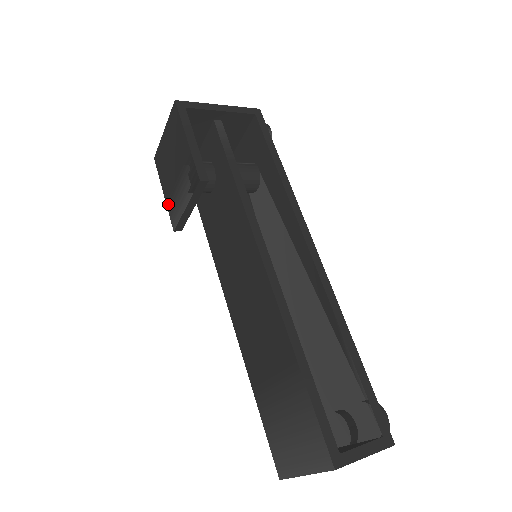
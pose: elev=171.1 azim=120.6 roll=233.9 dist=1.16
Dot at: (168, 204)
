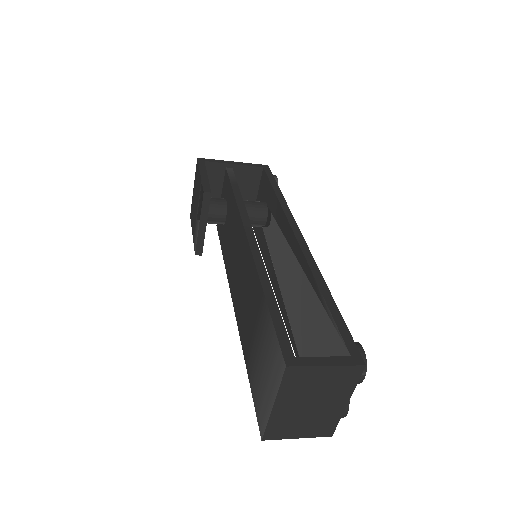
Dot at: (193, 238)
